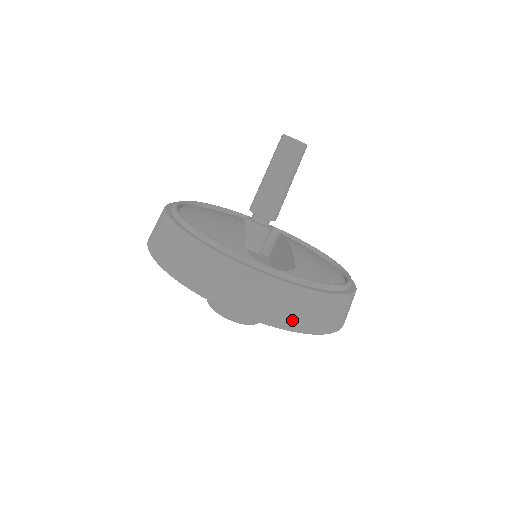
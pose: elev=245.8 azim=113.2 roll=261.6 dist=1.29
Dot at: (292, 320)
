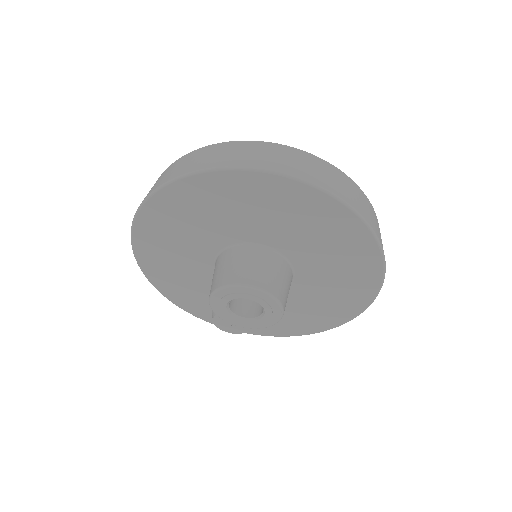
Dot at: (335, 188)
